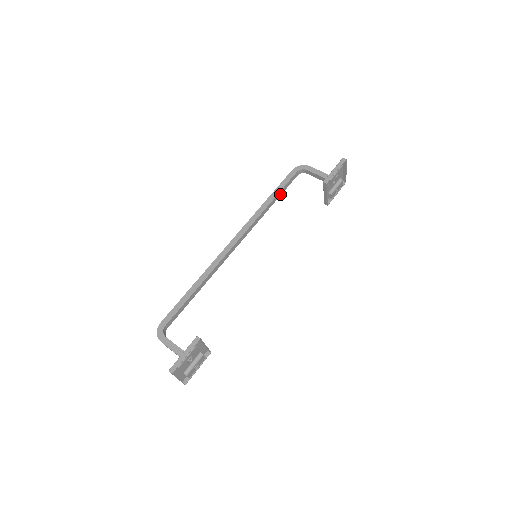
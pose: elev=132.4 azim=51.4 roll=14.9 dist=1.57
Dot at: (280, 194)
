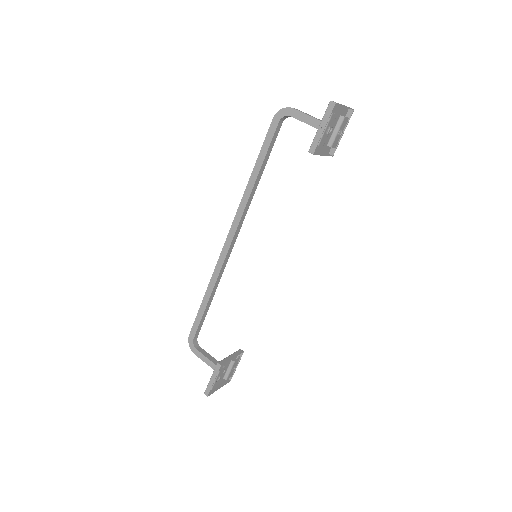
Dot at: (266, 160)
